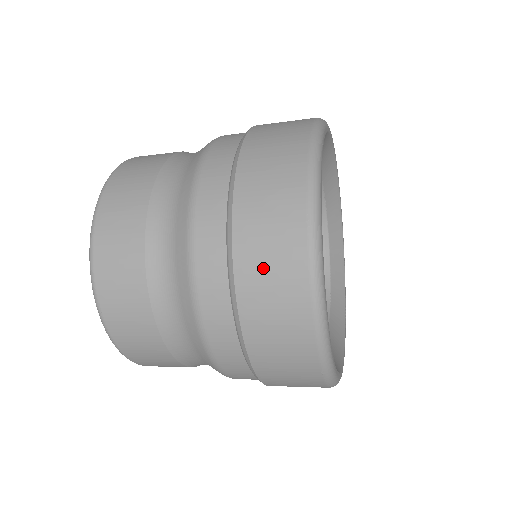
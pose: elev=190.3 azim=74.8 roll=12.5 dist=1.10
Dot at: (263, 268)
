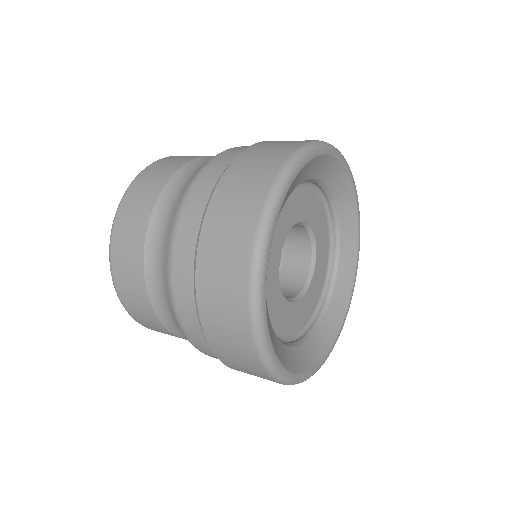
Dot at: (233, 360)
